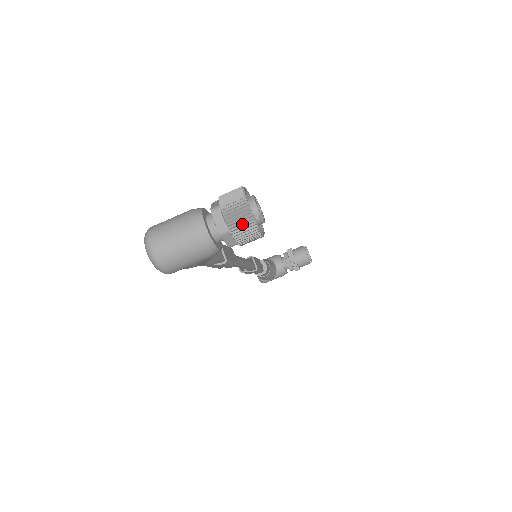
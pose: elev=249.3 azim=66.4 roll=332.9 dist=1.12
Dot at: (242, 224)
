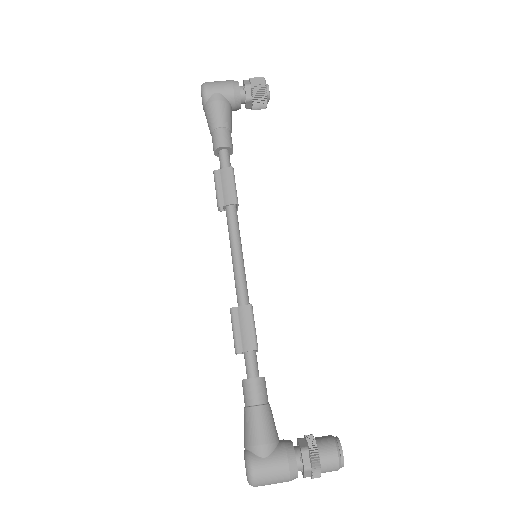
Dot at: occluded
